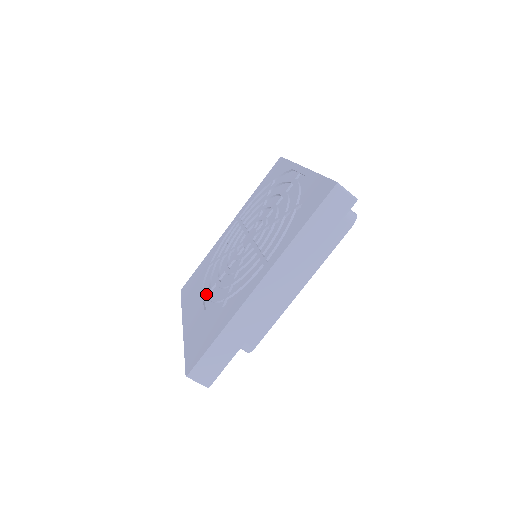
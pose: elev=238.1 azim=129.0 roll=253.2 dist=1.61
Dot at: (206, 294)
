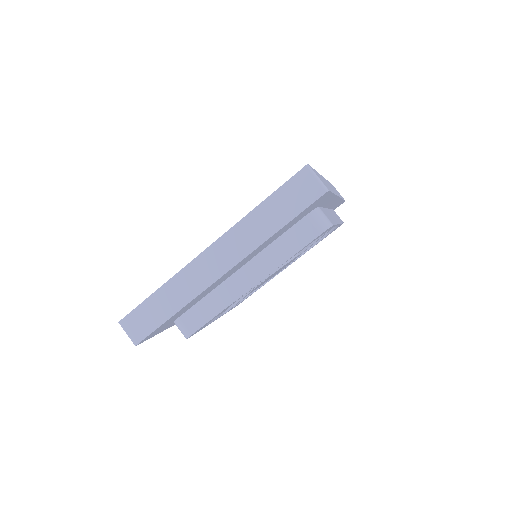
Dot at: occluded
